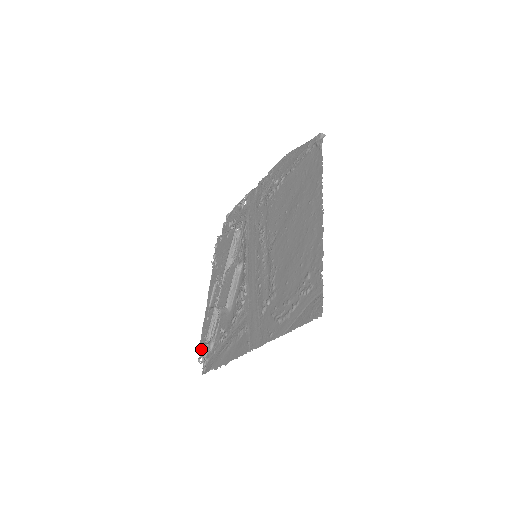
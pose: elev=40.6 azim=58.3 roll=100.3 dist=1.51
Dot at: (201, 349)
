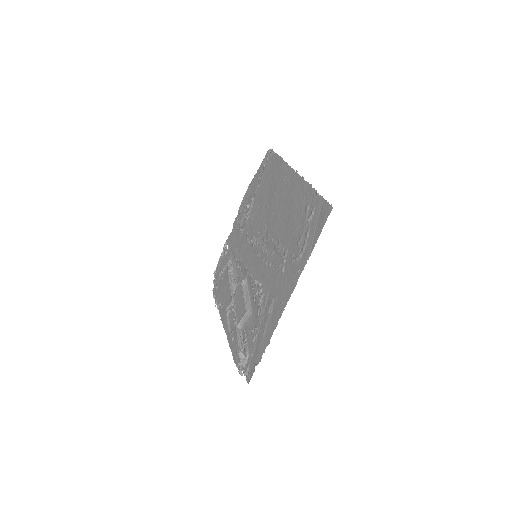
Dot at: (238, 363)
